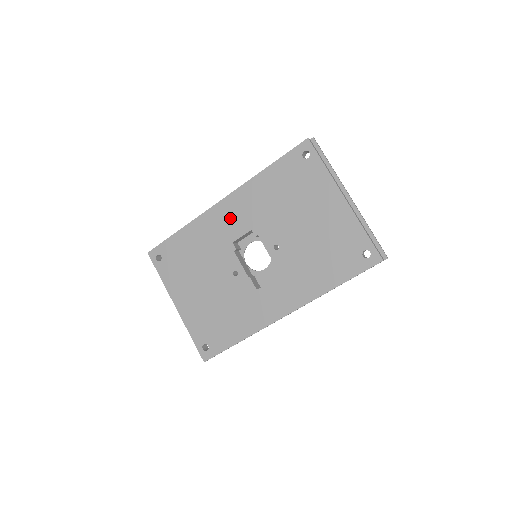
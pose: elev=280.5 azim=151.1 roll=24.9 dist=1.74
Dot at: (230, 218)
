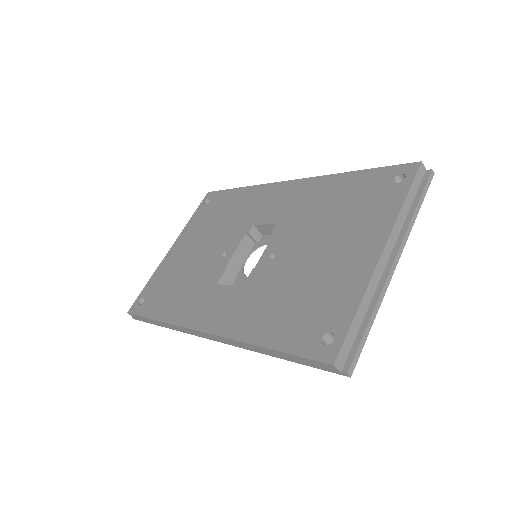
Dot at: (277, 201)
